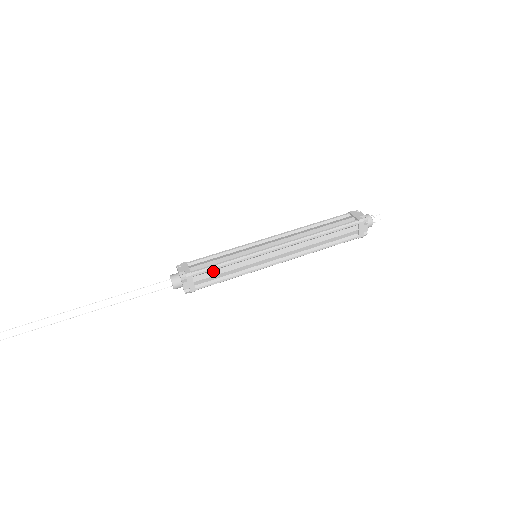
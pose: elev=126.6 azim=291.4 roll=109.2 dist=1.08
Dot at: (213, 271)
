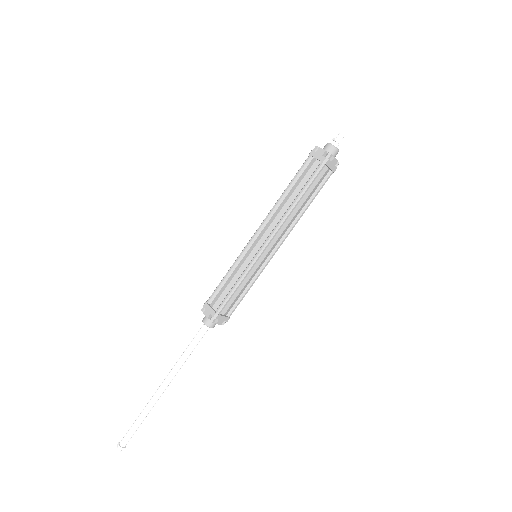
Dot at: (232, 297)
